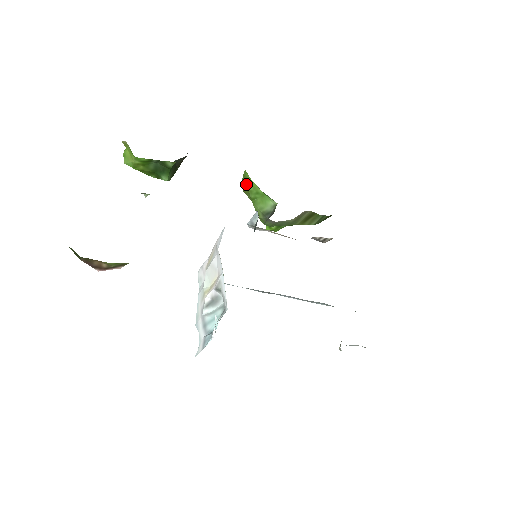
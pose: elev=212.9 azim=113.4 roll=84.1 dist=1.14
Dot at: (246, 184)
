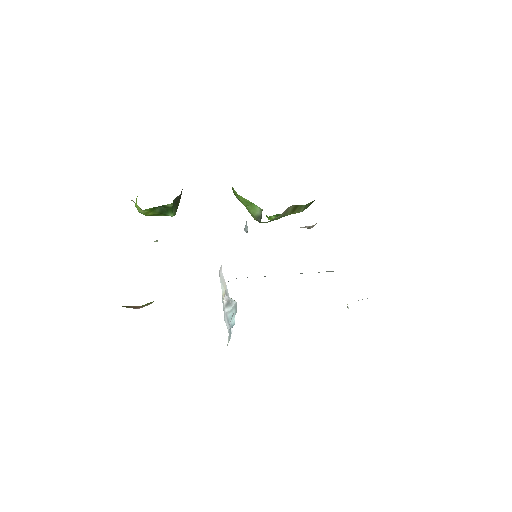
Dot at: occluded
